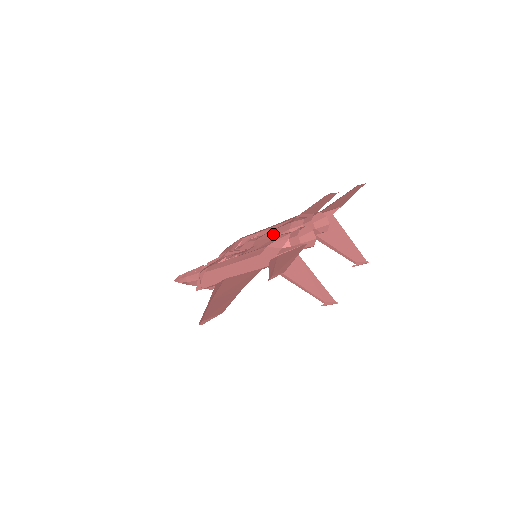
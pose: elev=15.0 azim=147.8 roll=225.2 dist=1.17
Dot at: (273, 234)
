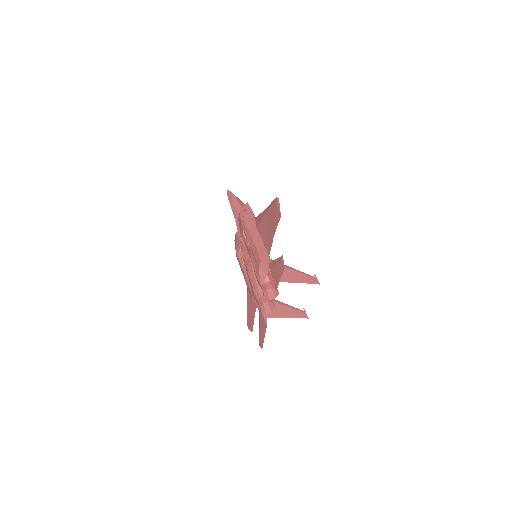
Dot at: occluded
